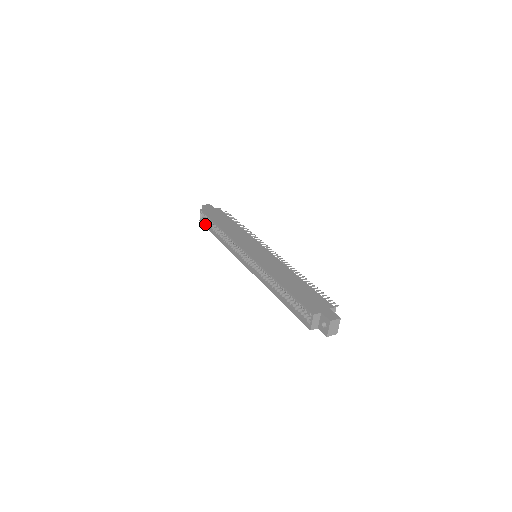
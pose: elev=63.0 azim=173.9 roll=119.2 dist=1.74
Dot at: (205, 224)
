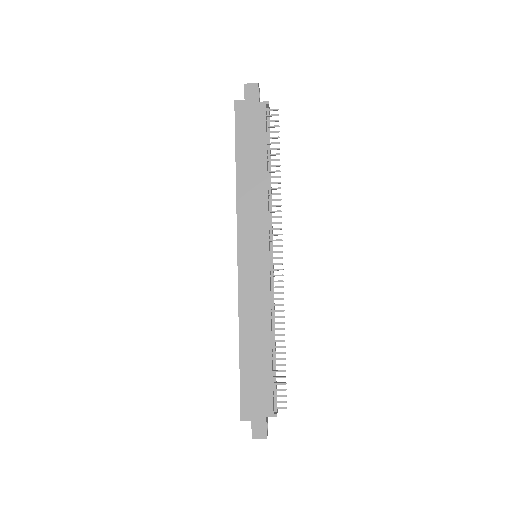
Dot at: occluded
